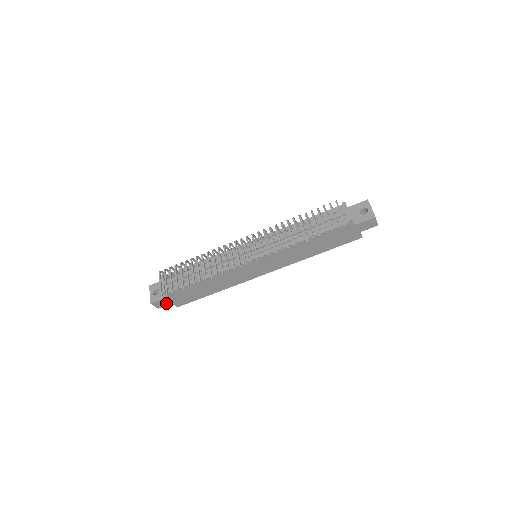
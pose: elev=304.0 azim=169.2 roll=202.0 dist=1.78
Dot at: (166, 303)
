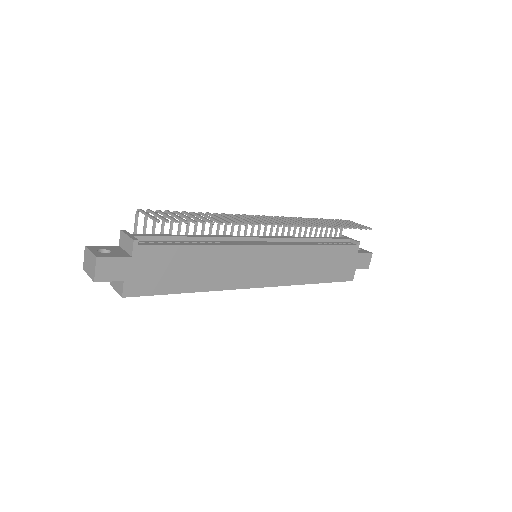
Dot at: (116, 273)
